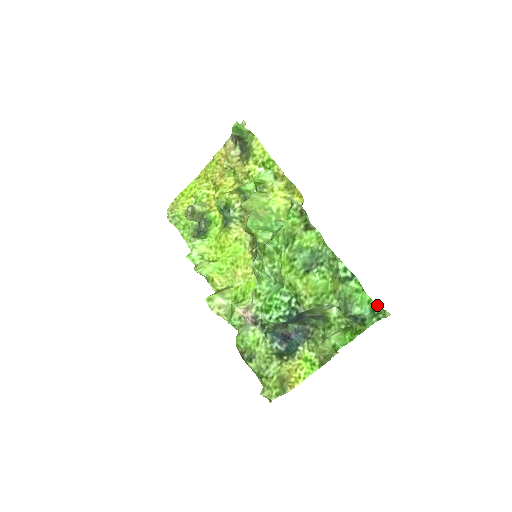
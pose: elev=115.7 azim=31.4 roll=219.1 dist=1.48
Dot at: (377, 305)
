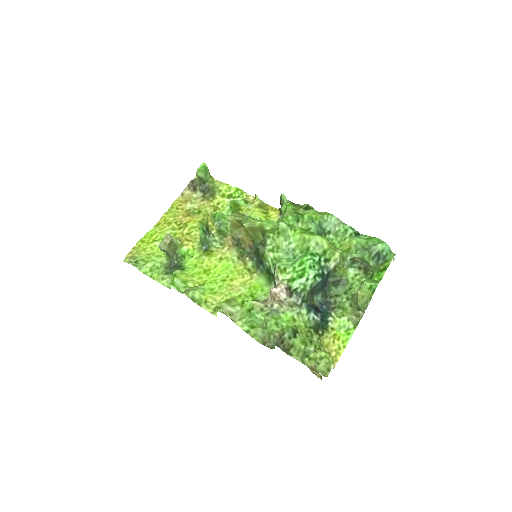
Dot at: occluded
